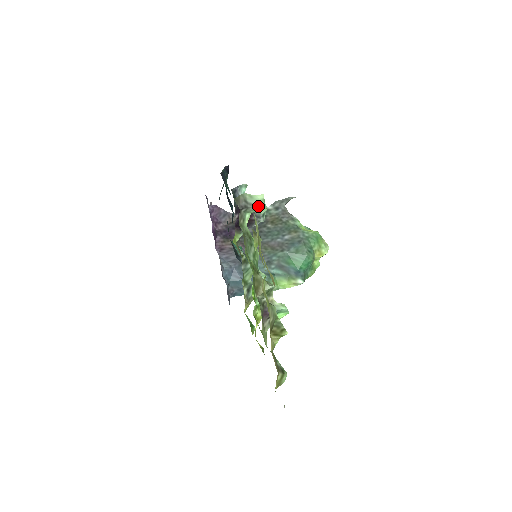
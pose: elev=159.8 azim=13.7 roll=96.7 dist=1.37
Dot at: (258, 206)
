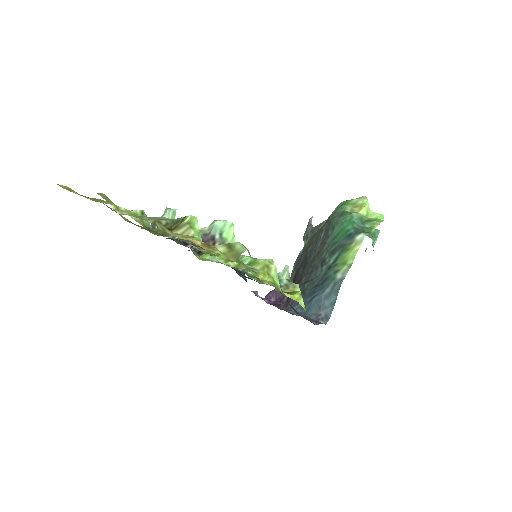
Dot at: (164, 215)
